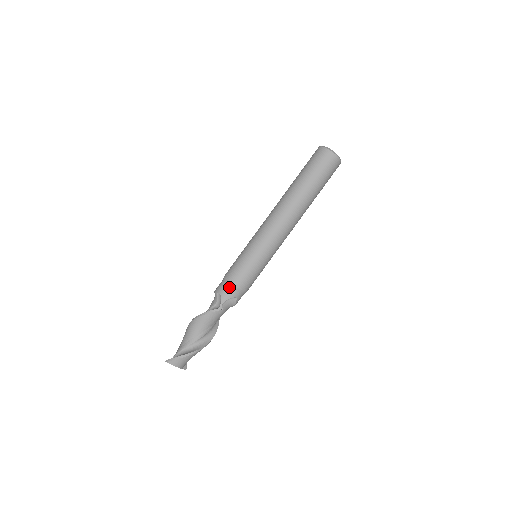
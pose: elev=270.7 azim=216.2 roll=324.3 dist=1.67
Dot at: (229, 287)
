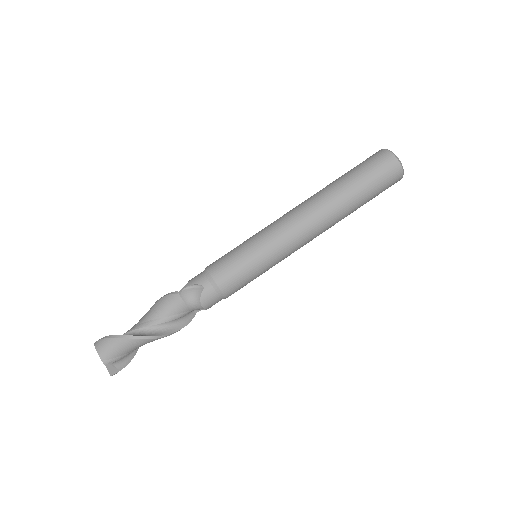
Dot at: (202, 273)
